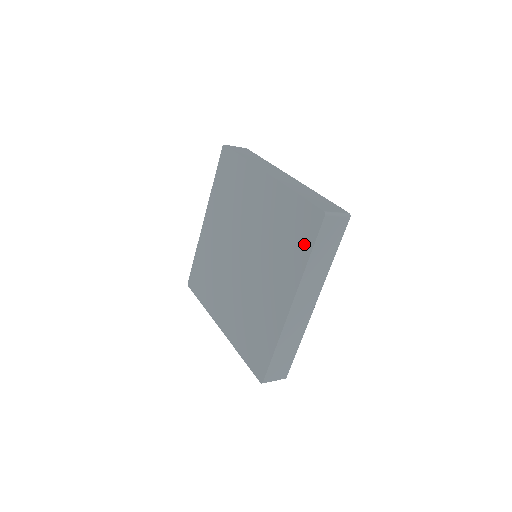
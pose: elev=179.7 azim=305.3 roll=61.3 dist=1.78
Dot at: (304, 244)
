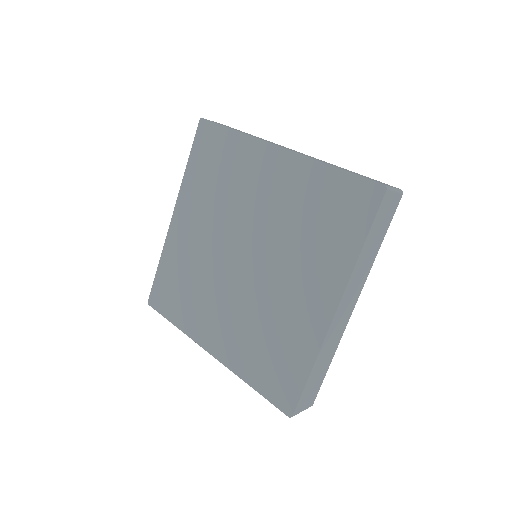
Dot at: (353, 229)
